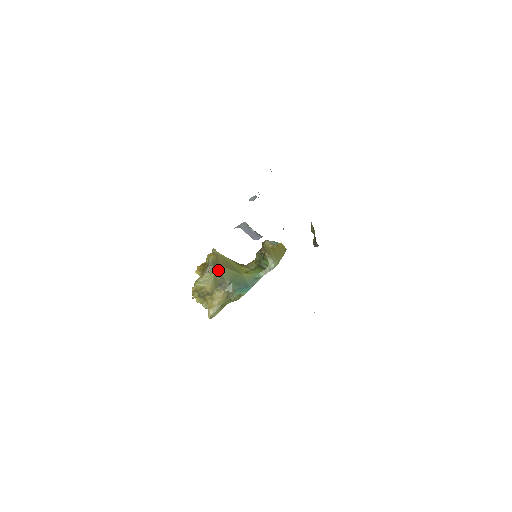
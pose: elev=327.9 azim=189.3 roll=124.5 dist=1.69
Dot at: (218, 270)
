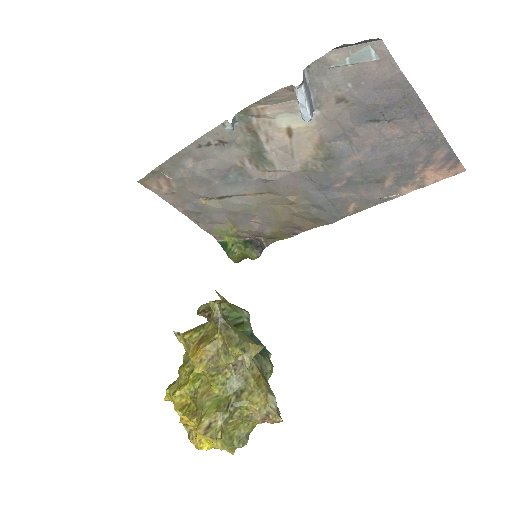
Dot at: occluded
